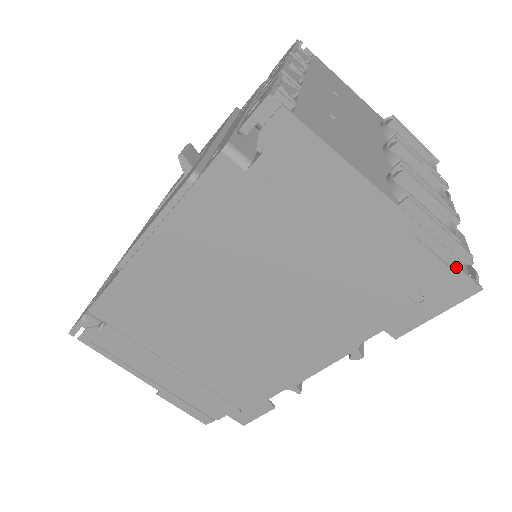
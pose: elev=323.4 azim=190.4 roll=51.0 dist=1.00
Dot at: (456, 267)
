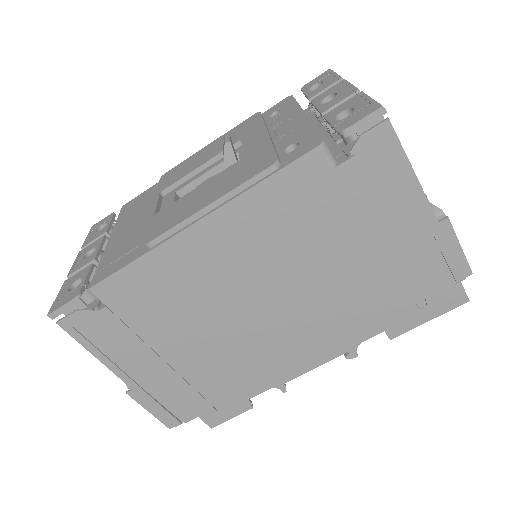
Dot at: (459, 280)
